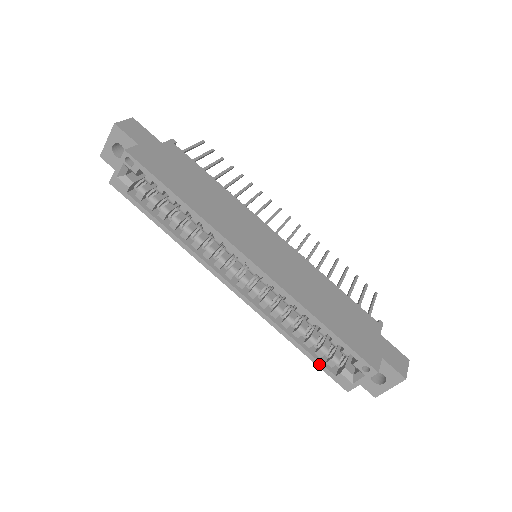
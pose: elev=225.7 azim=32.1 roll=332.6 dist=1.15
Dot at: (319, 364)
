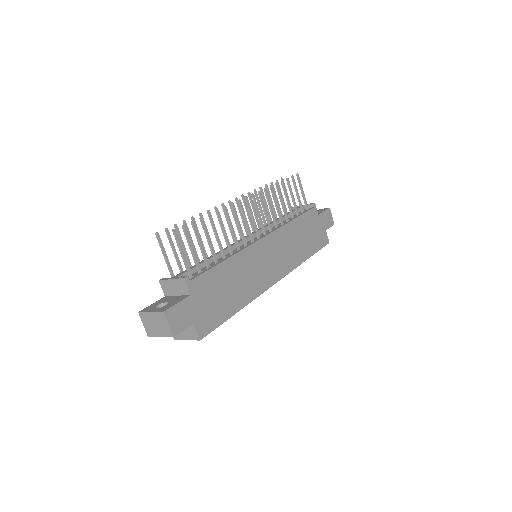
Dot at: occluded
